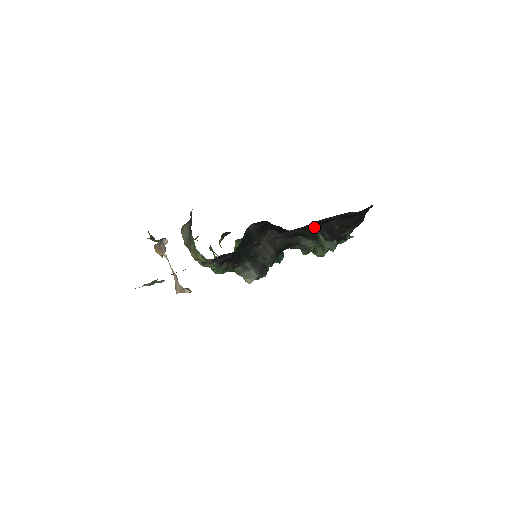
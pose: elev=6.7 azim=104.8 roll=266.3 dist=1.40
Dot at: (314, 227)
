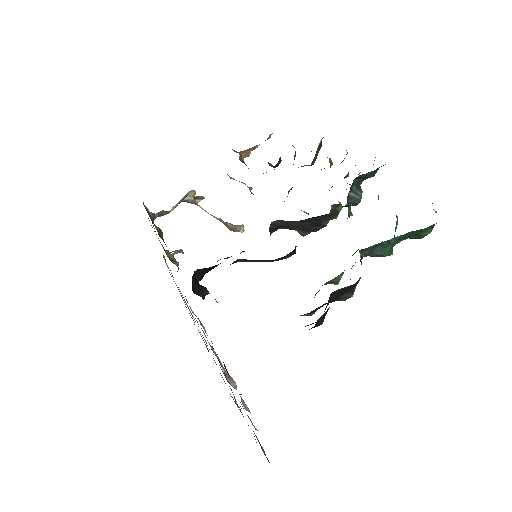
Dot at: occluded
